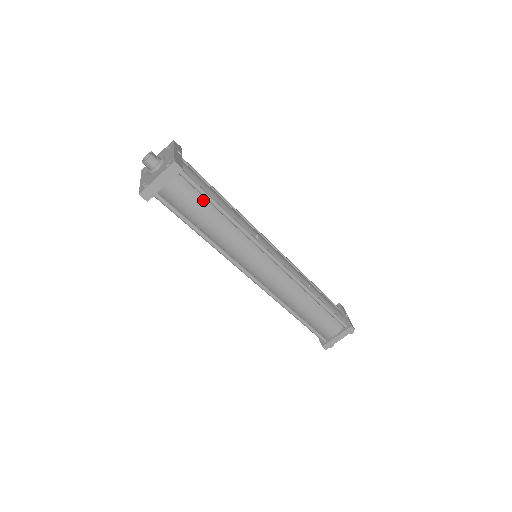
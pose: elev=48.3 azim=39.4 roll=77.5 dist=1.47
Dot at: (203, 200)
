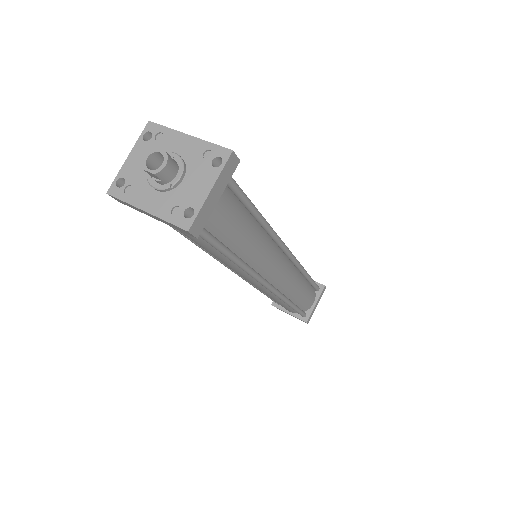
Dot at: (237, 203)
